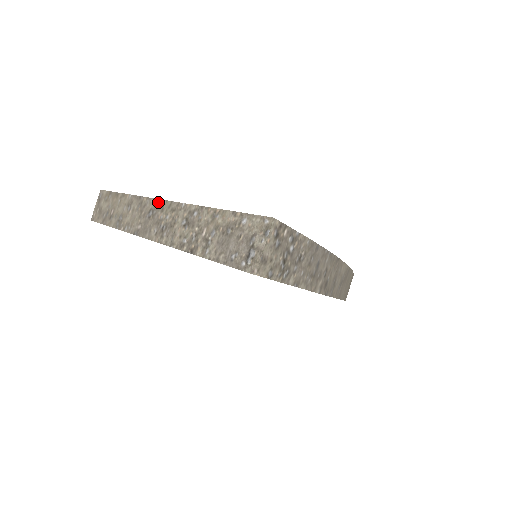
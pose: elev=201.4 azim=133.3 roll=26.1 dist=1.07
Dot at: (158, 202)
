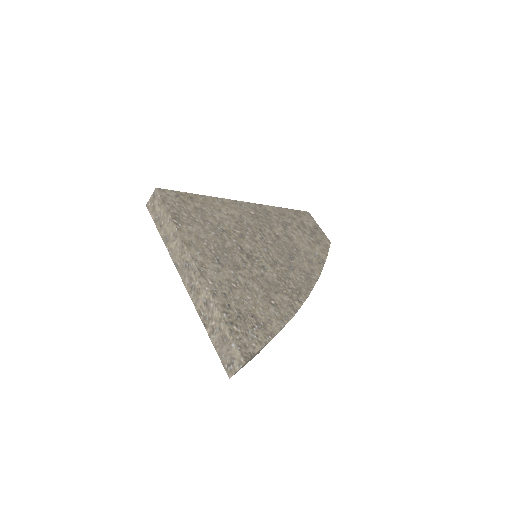
Dot at: (193, 264)
